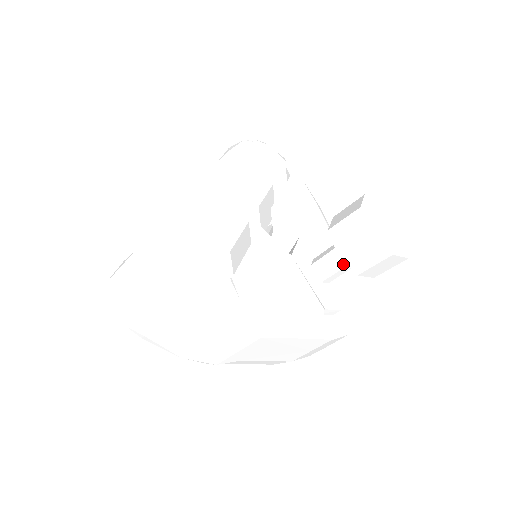
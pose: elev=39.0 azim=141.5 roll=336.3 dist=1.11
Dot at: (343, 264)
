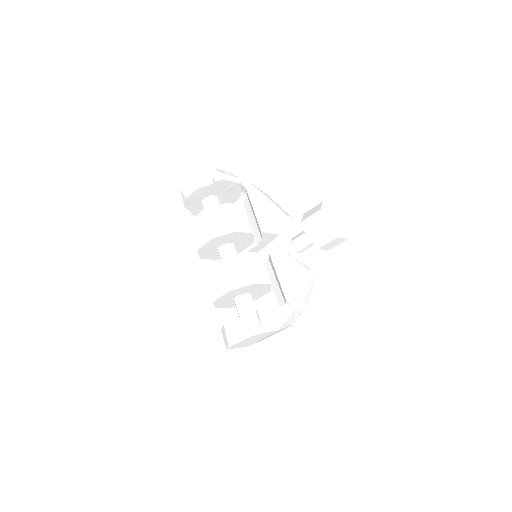
Dot at: occluded
